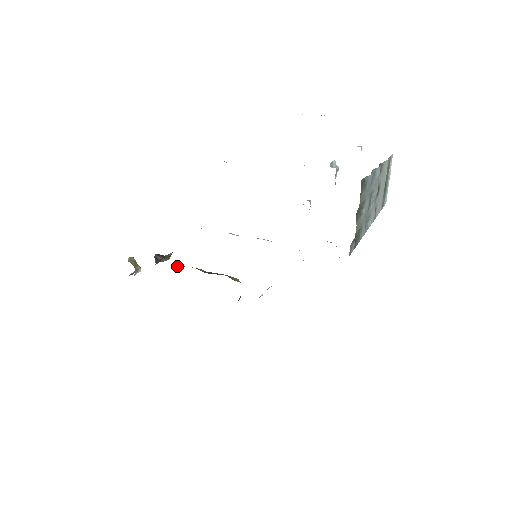
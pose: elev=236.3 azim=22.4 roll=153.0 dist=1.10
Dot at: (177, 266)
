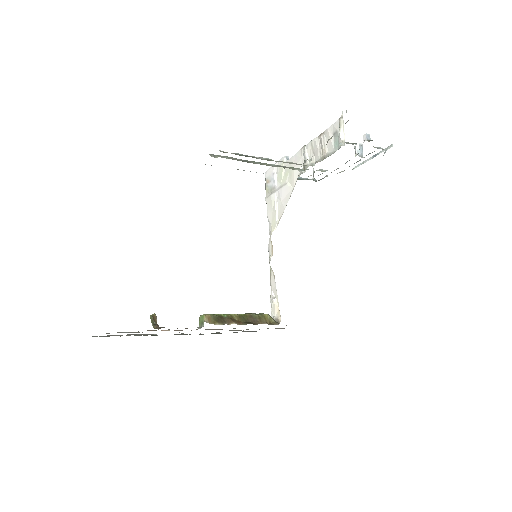
Dot at: (211, 321)
